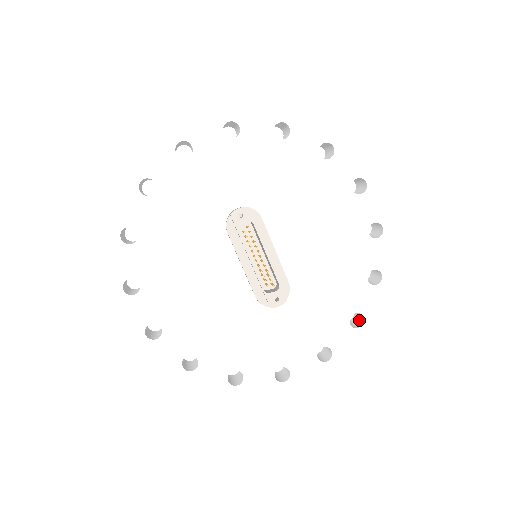
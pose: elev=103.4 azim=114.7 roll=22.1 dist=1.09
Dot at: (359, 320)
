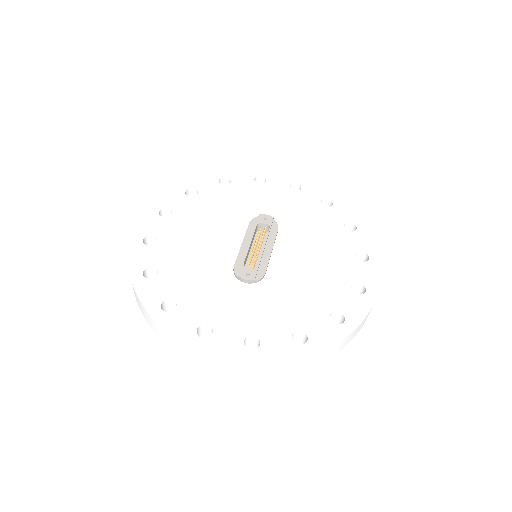
Dot at: occluded
